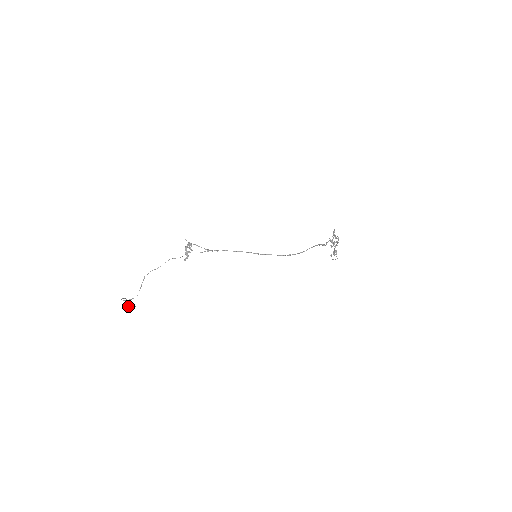
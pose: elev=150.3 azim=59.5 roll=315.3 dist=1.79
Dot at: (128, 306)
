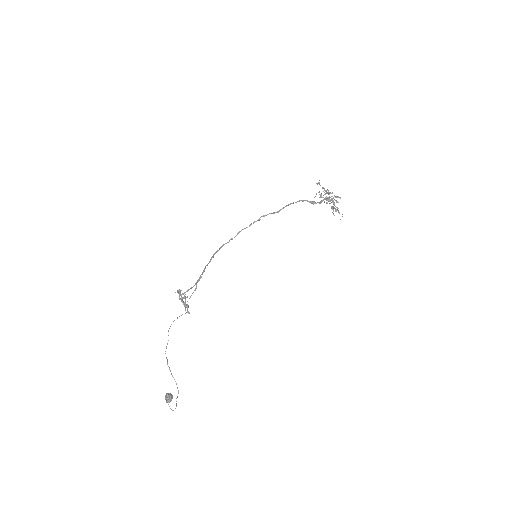
Dot at: occluded
